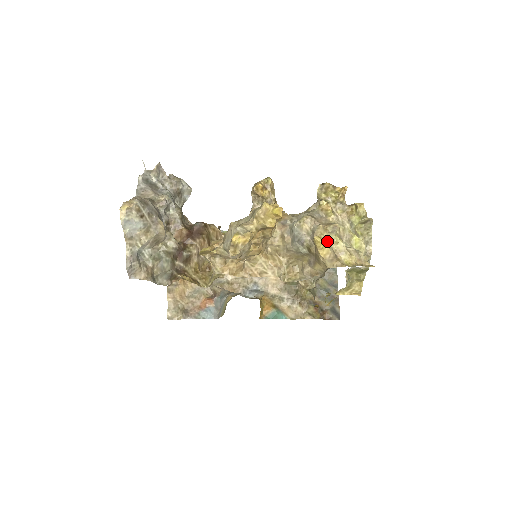
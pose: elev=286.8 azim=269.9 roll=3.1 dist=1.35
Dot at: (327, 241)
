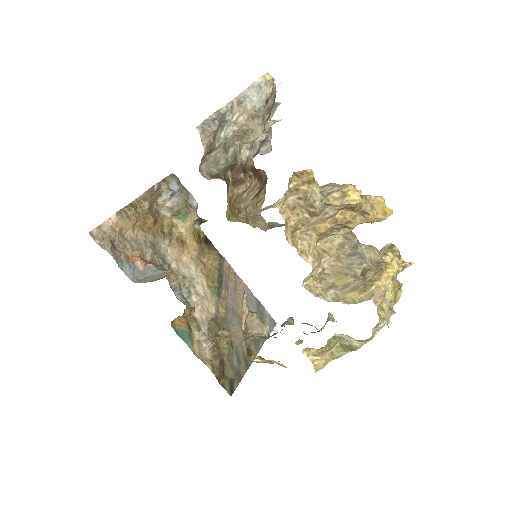
Dot at: occluded
